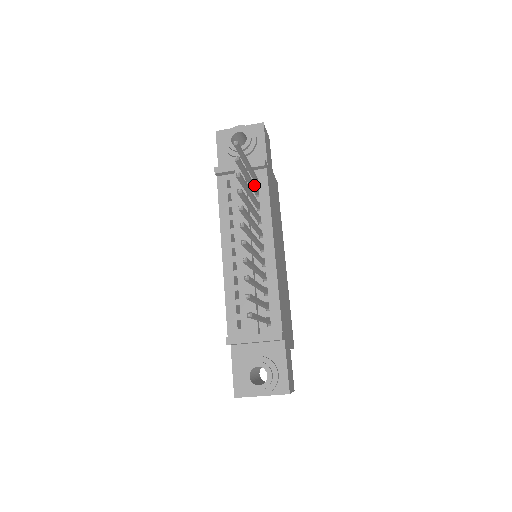
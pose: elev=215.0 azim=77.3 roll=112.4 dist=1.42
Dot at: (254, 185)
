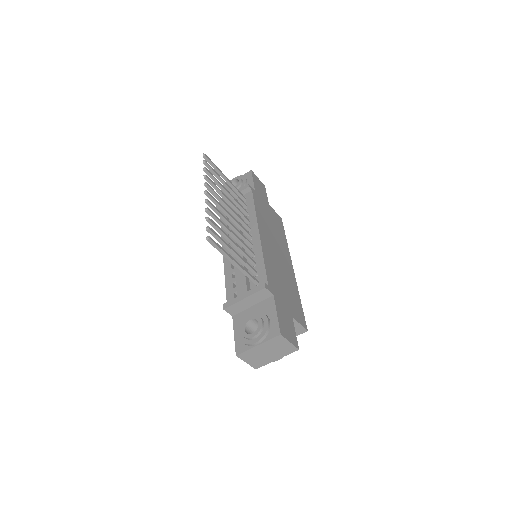
Dot at: (237, 195)
